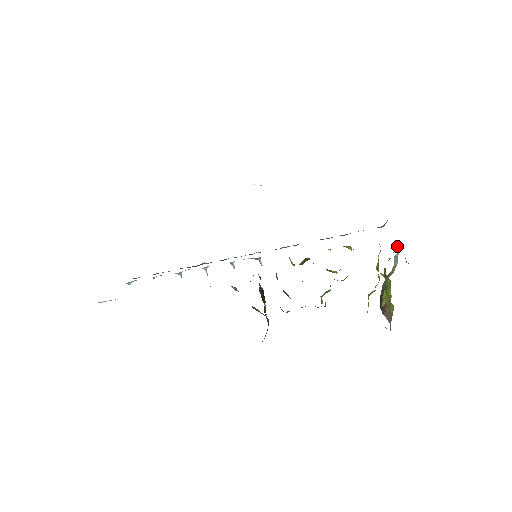
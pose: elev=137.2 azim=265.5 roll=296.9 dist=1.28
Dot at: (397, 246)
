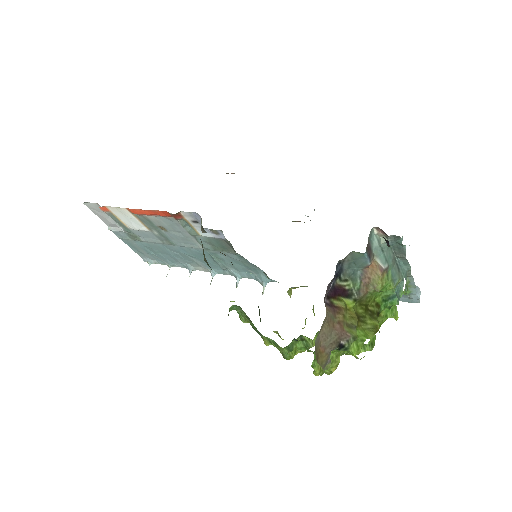
Dot at: (404, 276)
